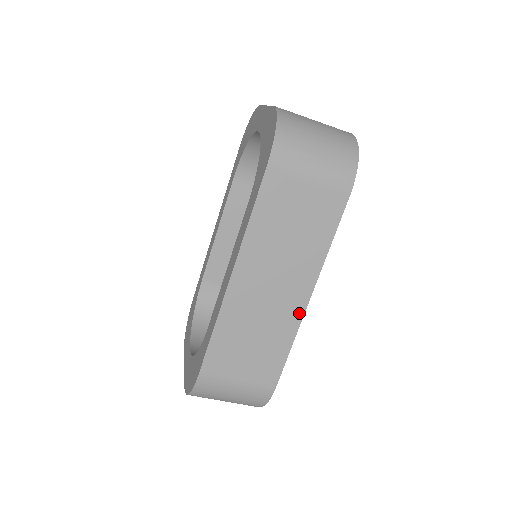
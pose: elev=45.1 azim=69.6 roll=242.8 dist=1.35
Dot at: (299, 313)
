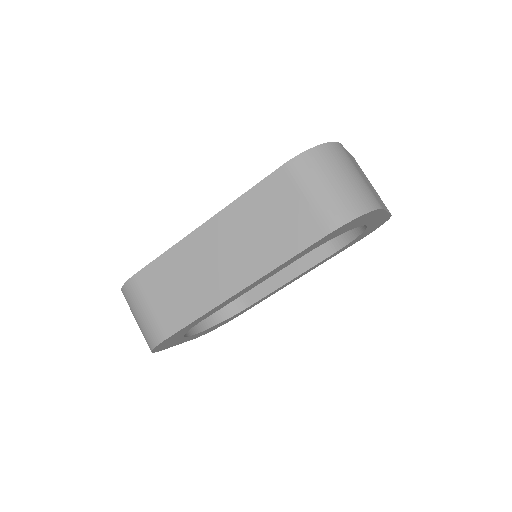
Dot at: (224, 296)
